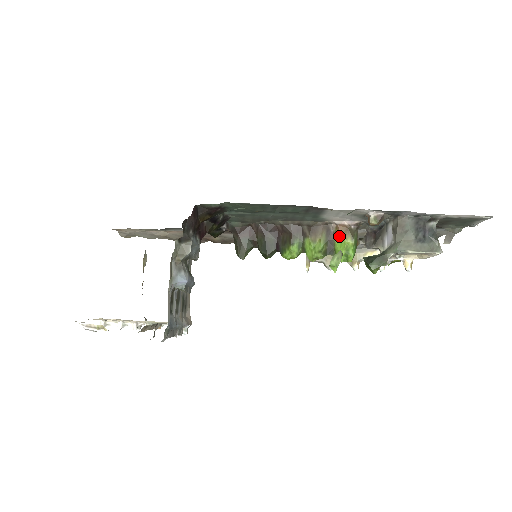
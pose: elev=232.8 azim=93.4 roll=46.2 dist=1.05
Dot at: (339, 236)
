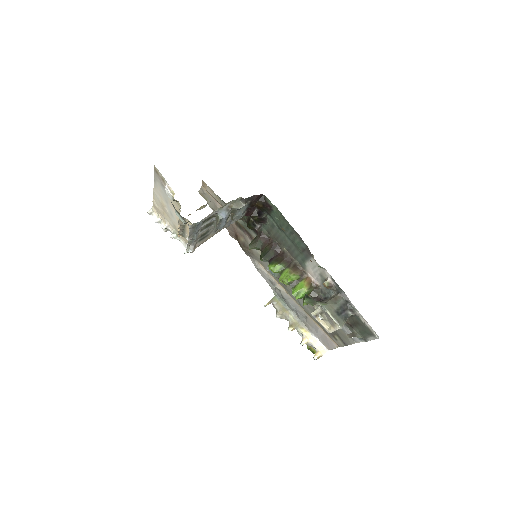
Dot at: (304, 282)
